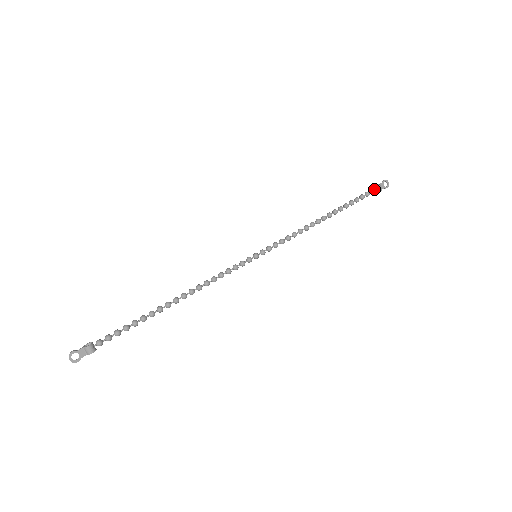
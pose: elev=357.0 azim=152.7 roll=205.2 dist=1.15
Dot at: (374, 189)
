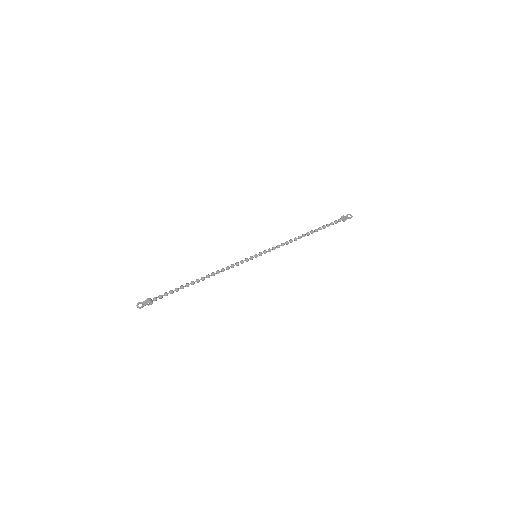
Dot at: (341, 219)
